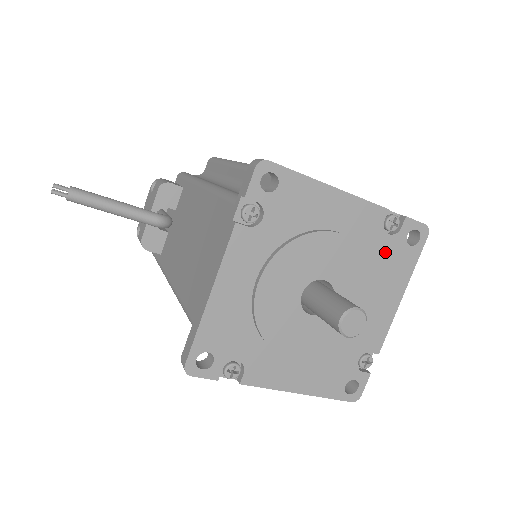
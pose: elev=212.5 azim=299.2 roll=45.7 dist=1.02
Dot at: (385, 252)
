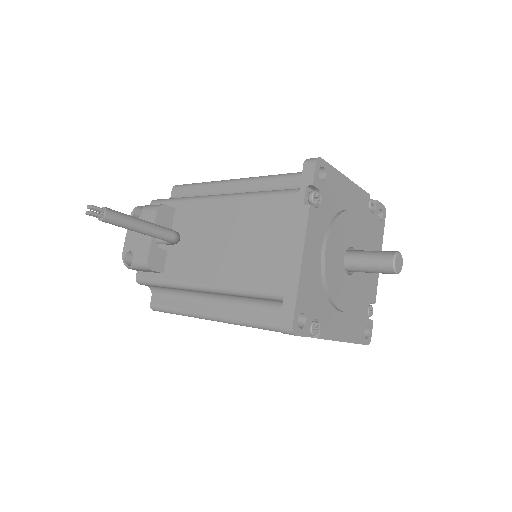
Dot at: (371, 226)
